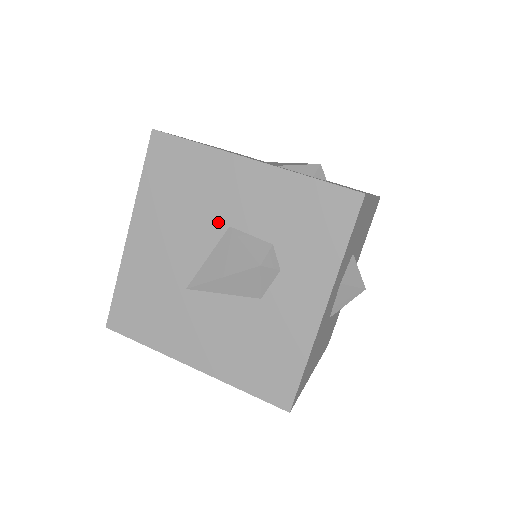
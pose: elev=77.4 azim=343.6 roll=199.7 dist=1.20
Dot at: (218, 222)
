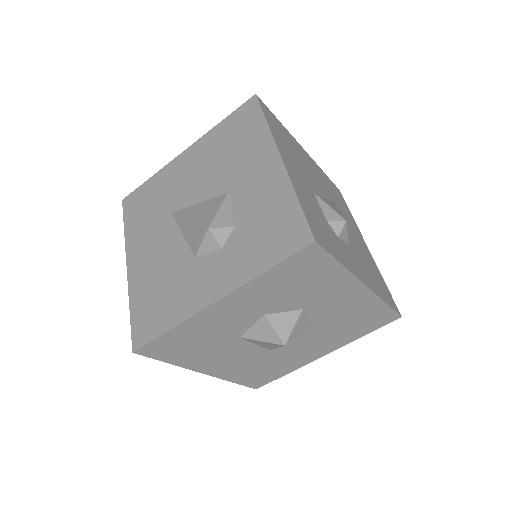
Dot at: (226, 184)
